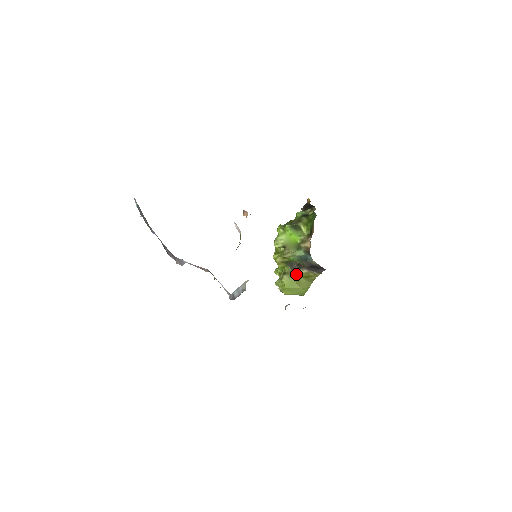
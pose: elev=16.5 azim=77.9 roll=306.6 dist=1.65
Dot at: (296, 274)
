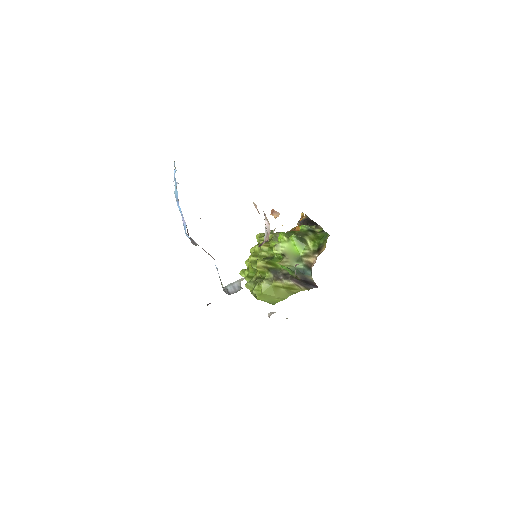
Dot at: (278, 283)
